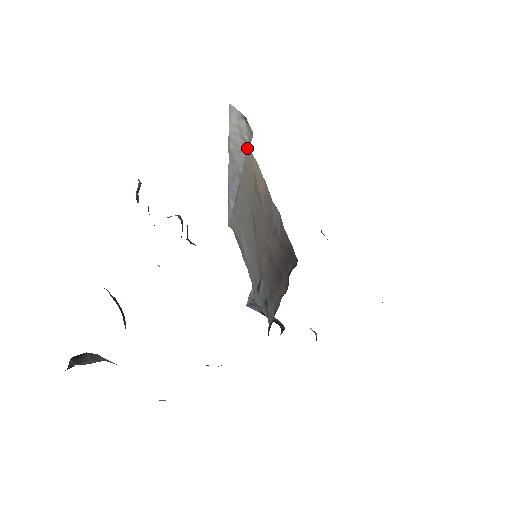
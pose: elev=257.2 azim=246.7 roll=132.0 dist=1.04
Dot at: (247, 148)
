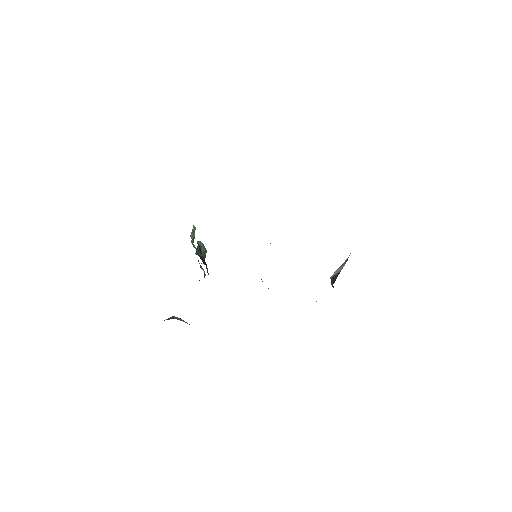
Dot at: occluded
